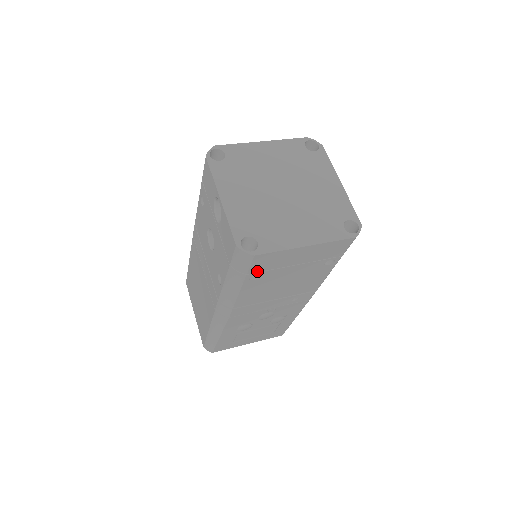
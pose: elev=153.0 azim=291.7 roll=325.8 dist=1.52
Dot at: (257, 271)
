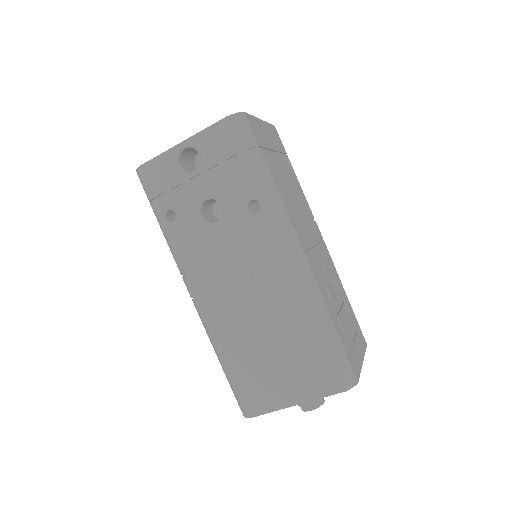
Dot at: (261, 146)
